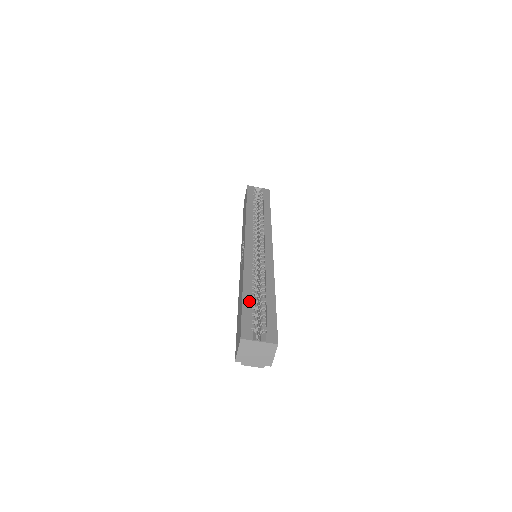
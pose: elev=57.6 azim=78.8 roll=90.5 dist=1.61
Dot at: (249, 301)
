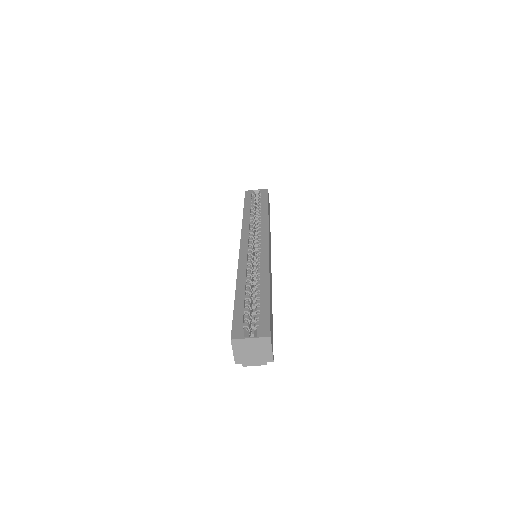
Dot at: (241, 301)
